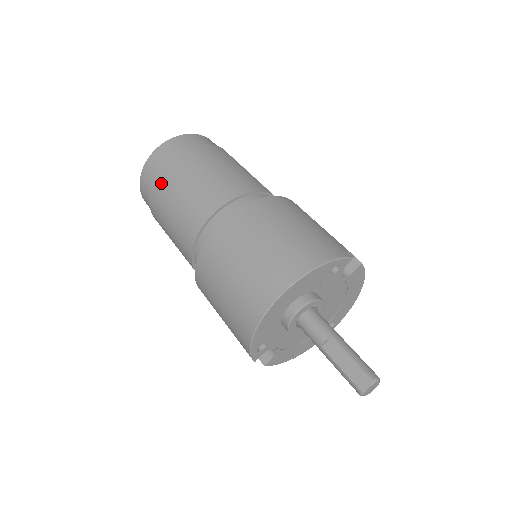
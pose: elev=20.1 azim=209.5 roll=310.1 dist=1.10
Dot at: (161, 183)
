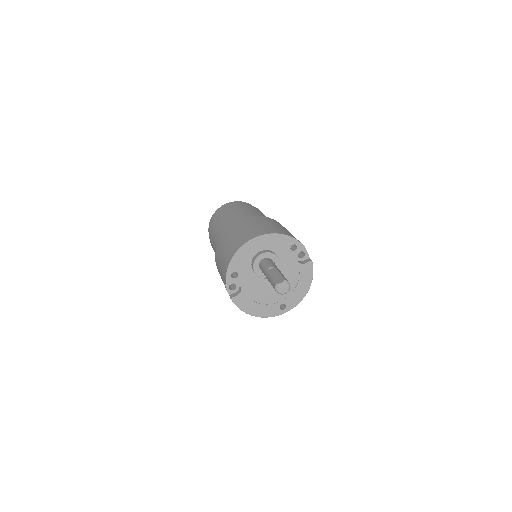
Dot at: (223, 212)
